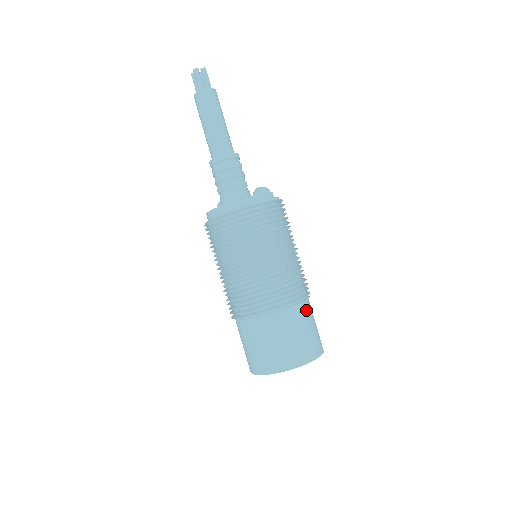
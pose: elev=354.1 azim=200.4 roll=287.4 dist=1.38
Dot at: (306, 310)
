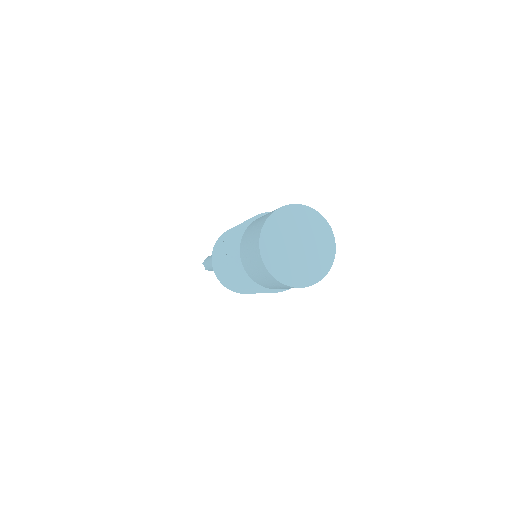
Dot at: occluded
